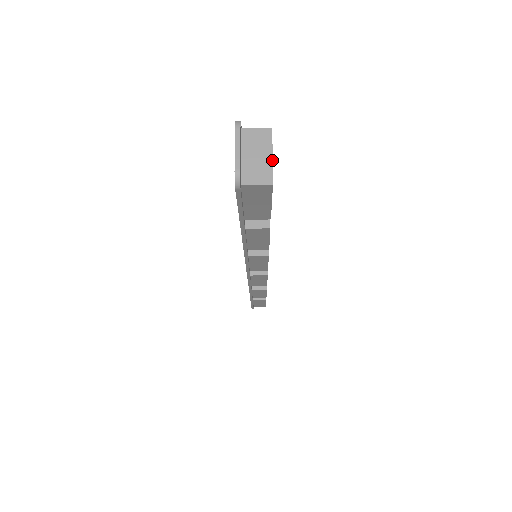
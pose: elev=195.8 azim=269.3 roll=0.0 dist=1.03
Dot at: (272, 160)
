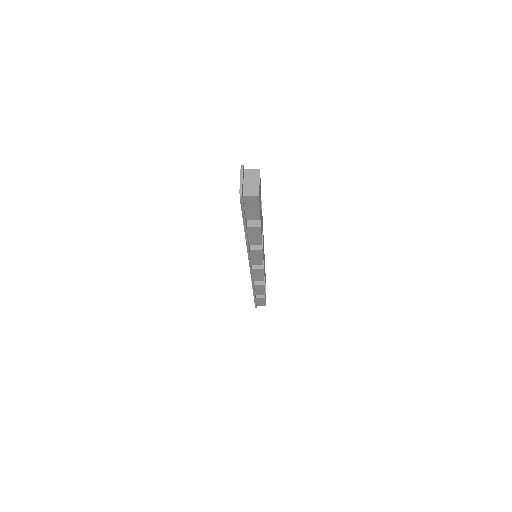
Dot at: (259, 184)
